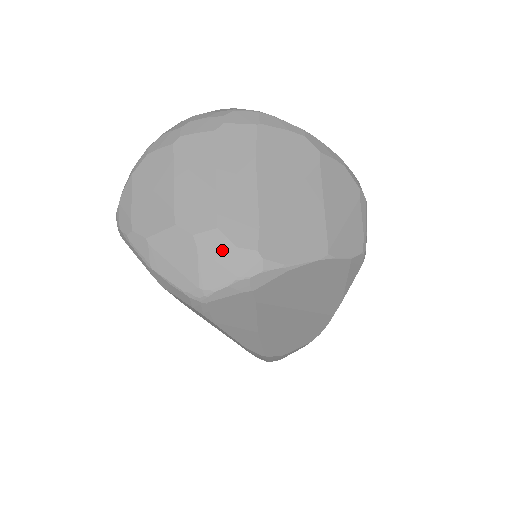
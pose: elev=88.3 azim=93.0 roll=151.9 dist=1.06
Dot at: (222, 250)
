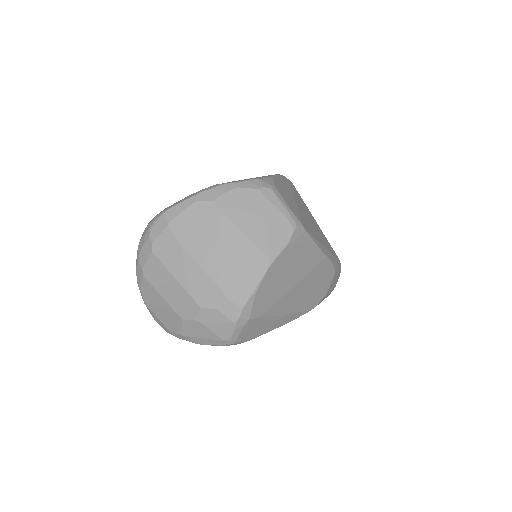
Dot at: (213, 316)
